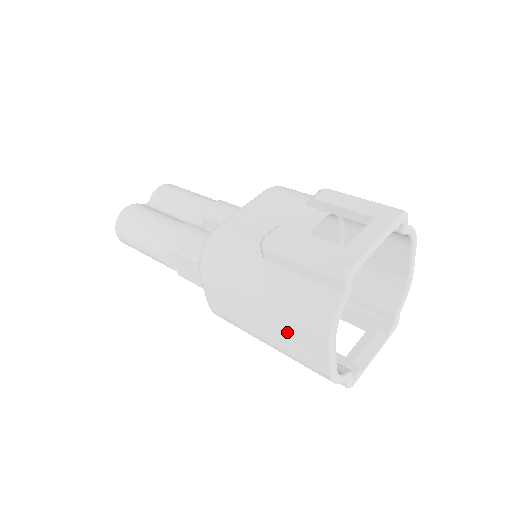
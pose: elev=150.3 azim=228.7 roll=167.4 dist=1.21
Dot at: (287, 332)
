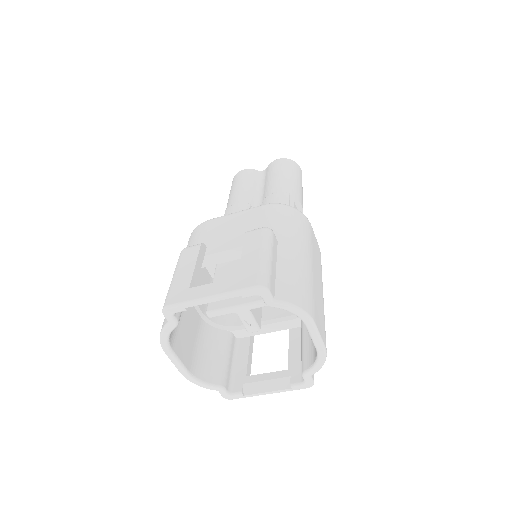
Dot at: occluded
